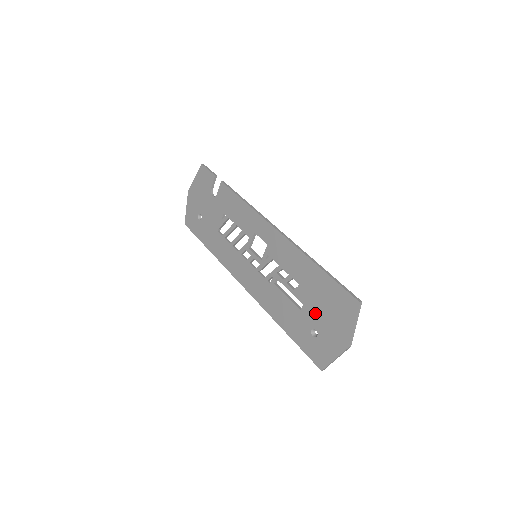
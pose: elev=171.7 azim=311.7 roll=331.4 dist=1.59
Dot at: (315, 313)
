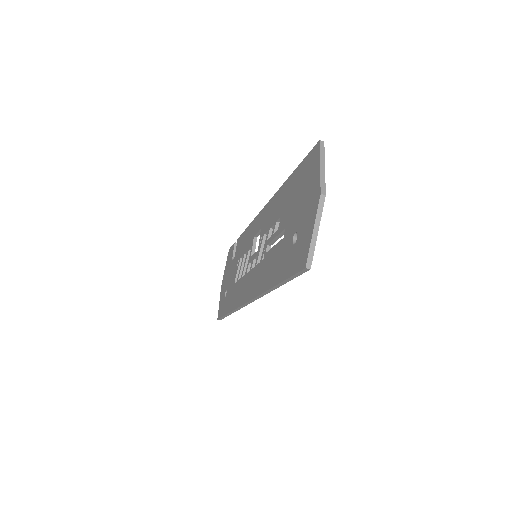
Dot at: (293, 218)
